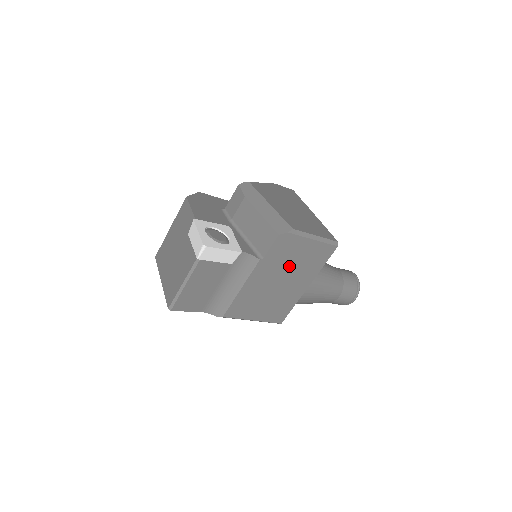
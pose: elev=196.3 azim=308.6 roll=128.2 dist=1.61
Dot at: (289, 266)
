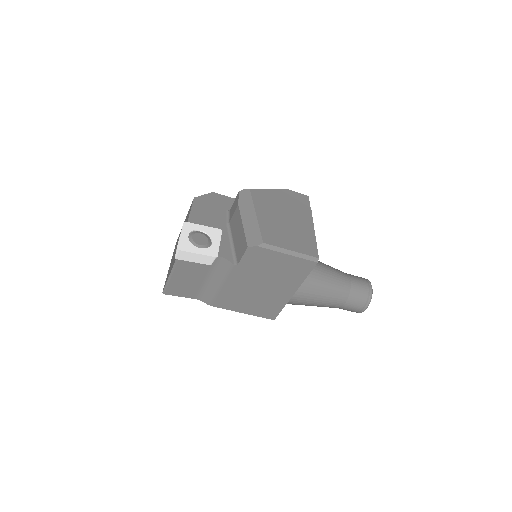
Dot at: (267, 274)
